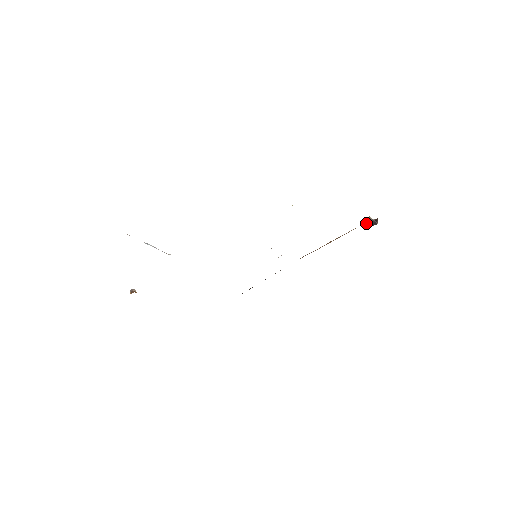
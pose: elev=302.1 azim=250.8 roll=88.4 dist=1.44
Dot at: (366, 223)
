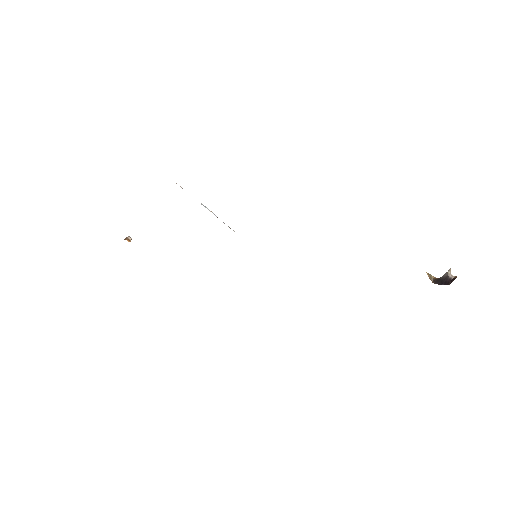
Dot at: (438, 278)
